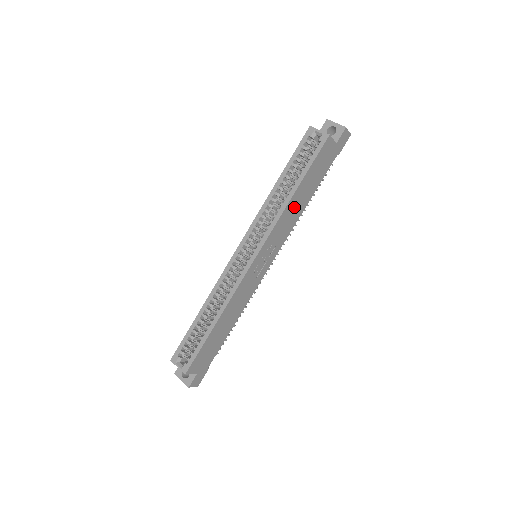
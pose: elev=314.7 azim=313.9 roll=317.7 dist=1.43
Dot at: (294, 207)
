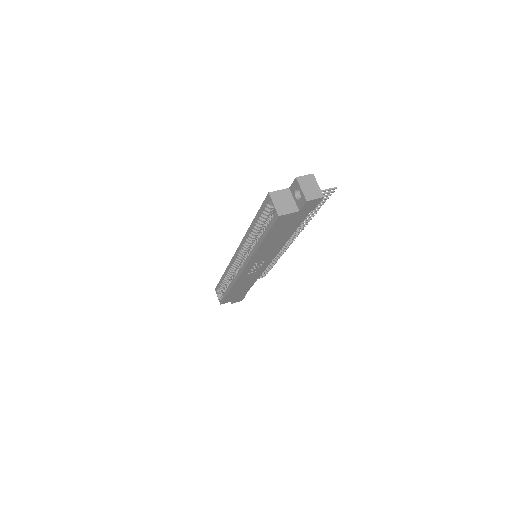
Dot at: (269, 246)
